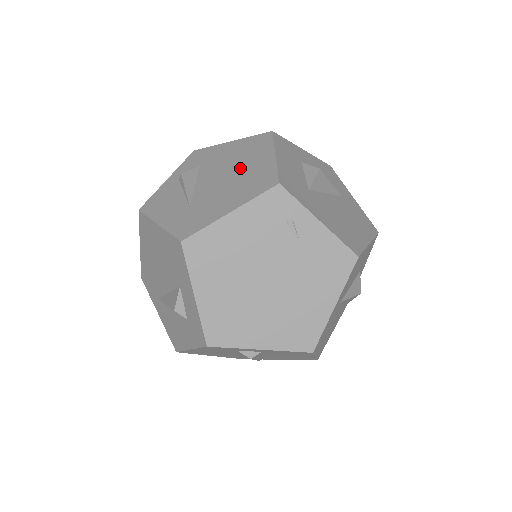
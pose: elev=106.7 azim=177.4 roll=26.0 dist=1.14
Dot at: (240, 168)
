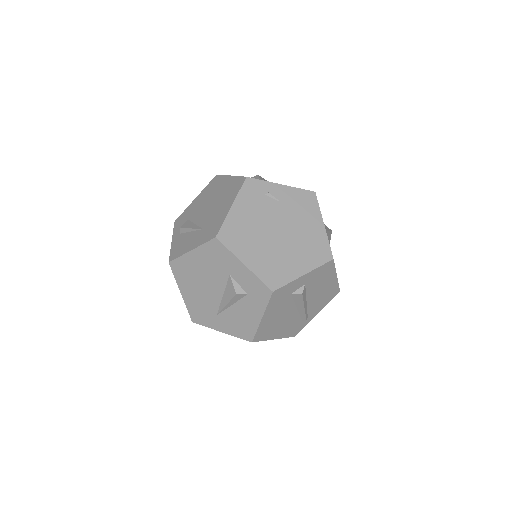
Dot at: (215, 196)
